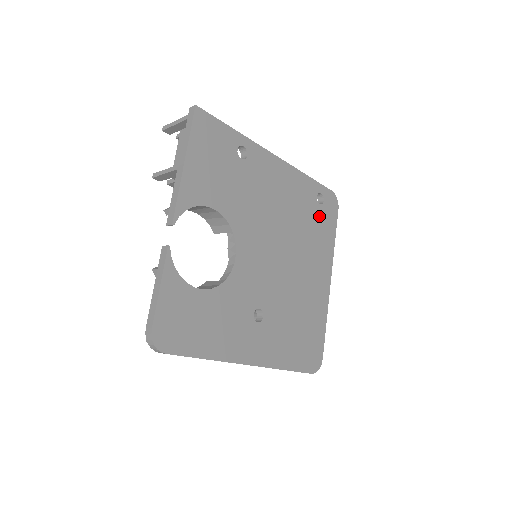
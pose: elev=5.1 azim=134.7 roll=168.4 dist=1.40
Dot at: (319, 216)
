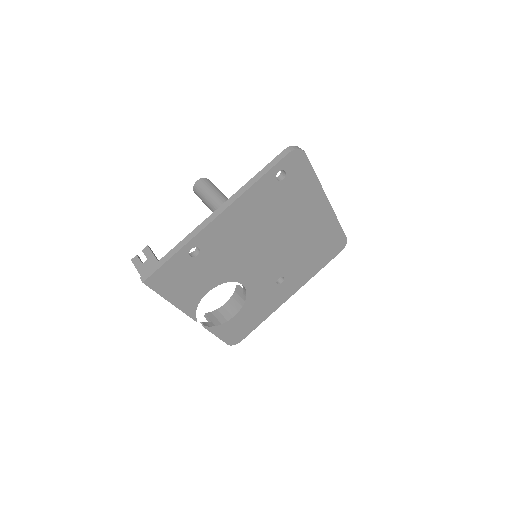
Dot at: (288, 186)
